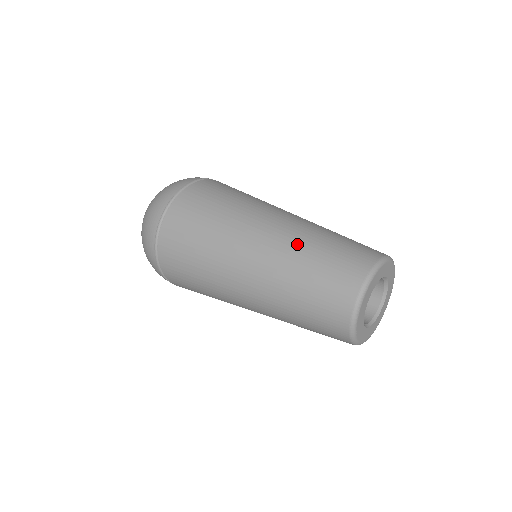
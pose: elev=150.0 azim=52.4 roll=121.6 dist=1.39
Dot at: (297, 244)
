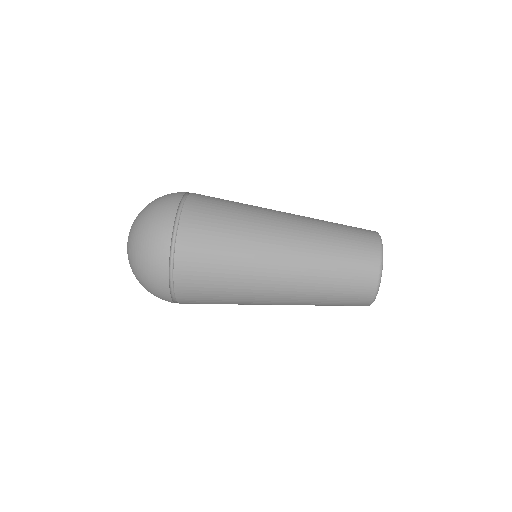
Dot at: (317, 242)
